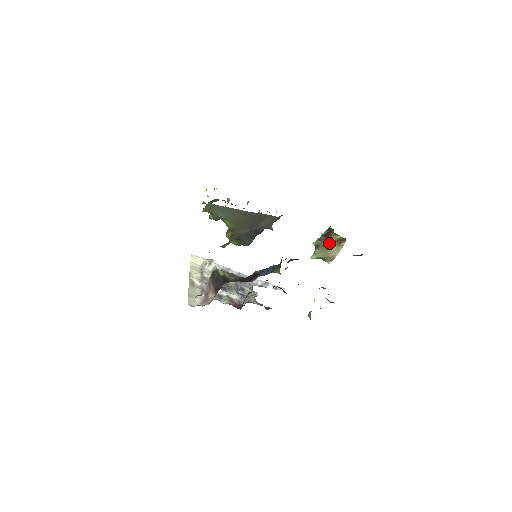
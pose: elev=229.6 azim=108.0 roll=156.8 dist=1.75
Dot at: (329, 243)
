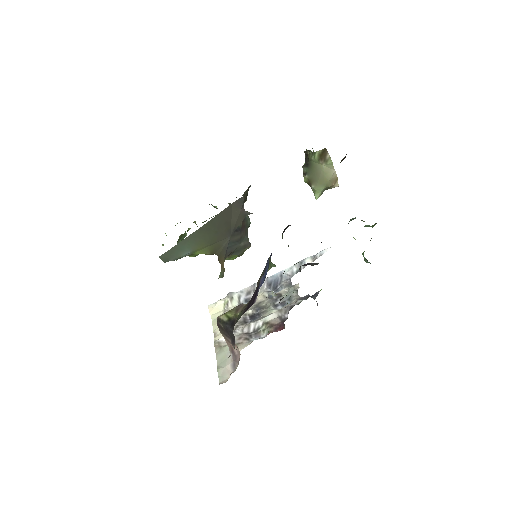
Dot at: (316, 168)
